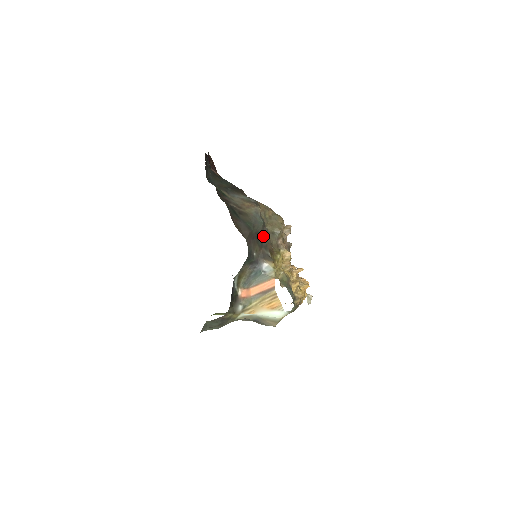
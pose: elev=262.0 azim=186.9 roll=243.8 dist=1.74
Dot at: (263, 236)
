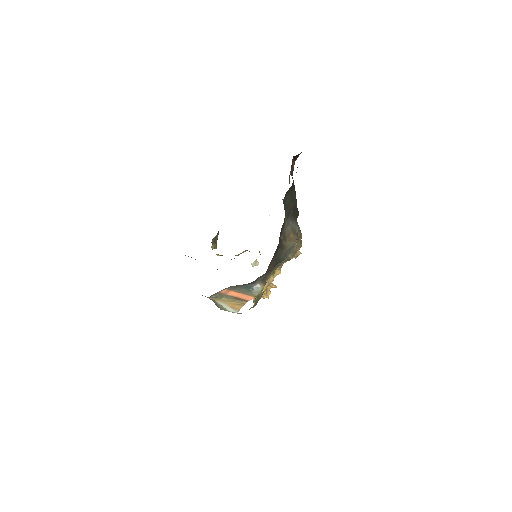
Dot at: occluded
